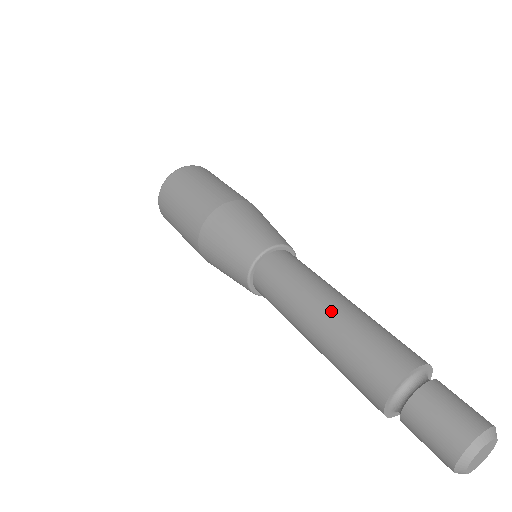
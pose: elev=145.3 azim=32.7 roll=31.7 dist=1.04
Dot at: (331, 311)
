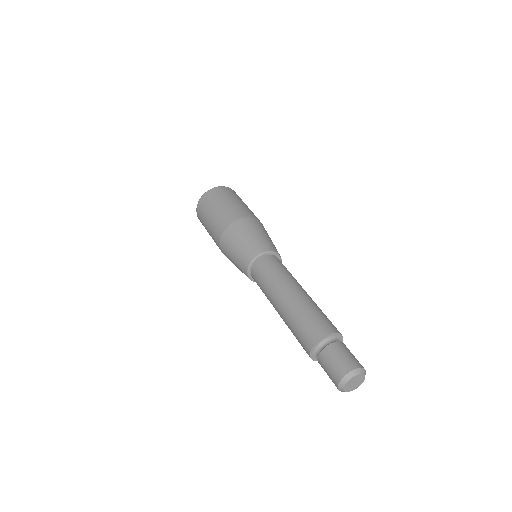
Dot at: (298, 294)
